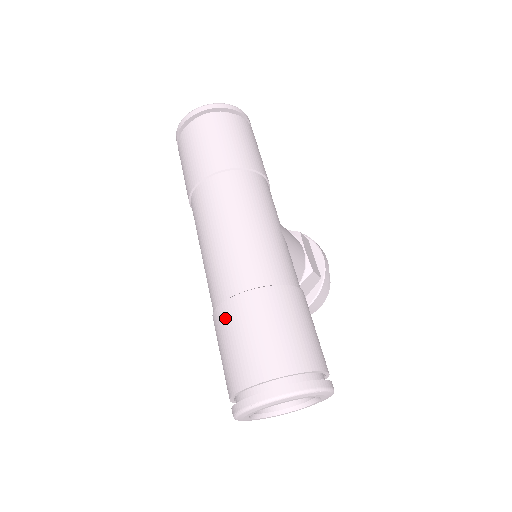
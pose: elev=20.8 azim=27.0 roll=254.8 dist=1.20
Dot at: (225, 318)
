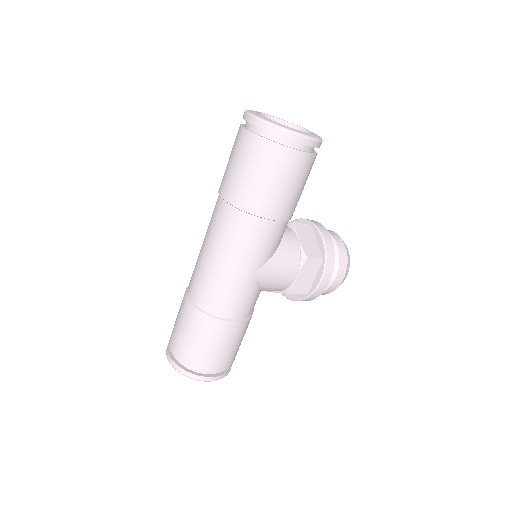
Dot at: (182, 302)
